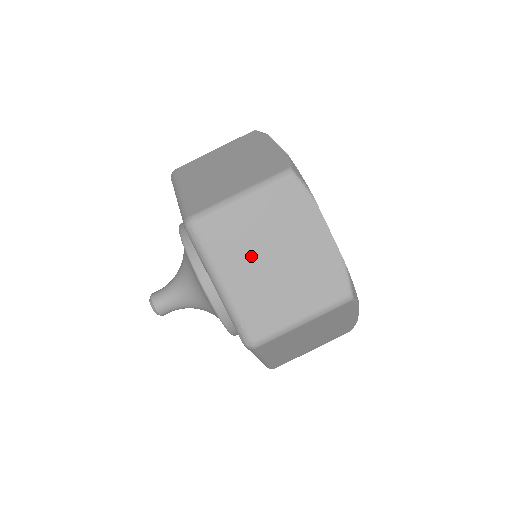
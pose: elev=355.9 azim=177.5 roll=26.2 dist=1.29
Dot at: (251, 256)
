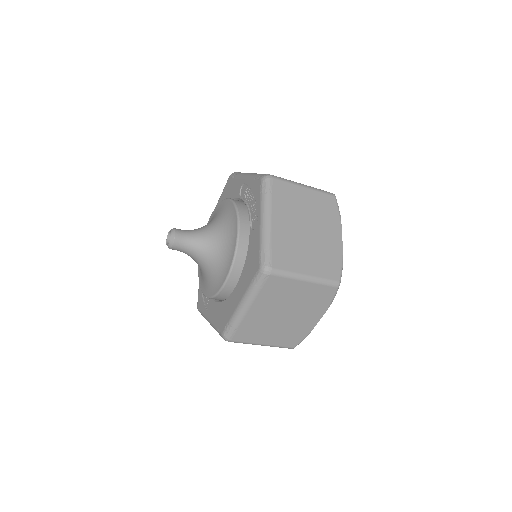
Dot at: (276, 307)
